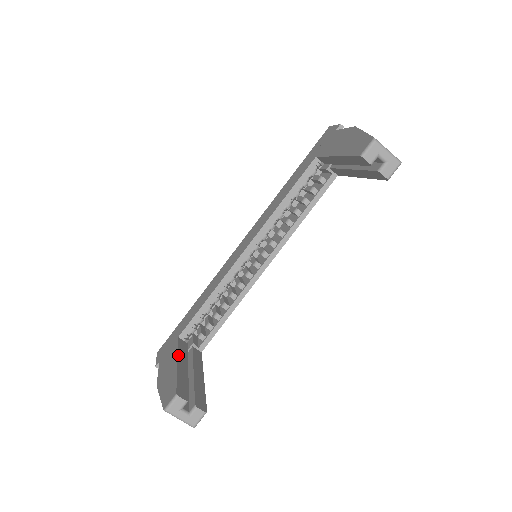
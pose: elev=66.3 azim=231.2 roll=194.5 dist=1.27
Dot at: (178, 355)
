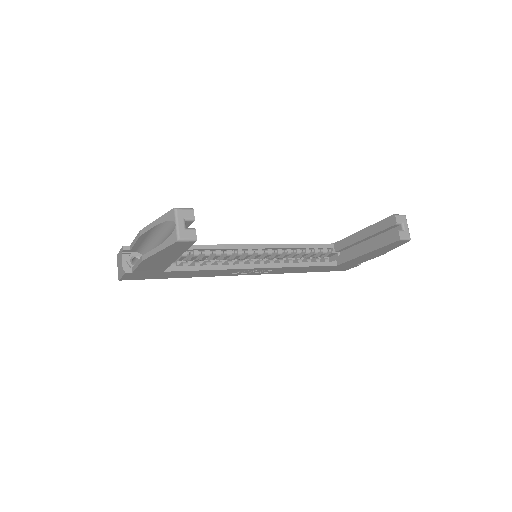
Dot at: occluded
